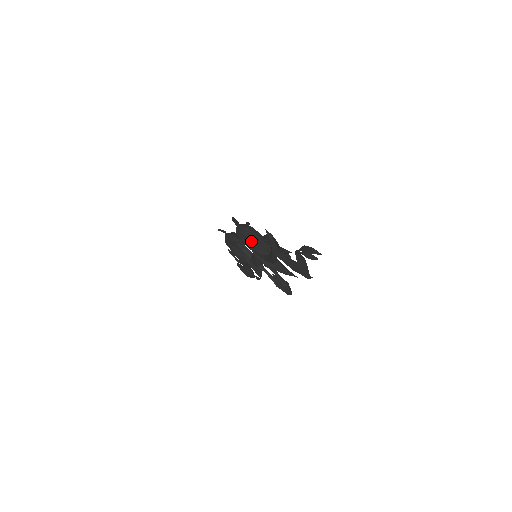
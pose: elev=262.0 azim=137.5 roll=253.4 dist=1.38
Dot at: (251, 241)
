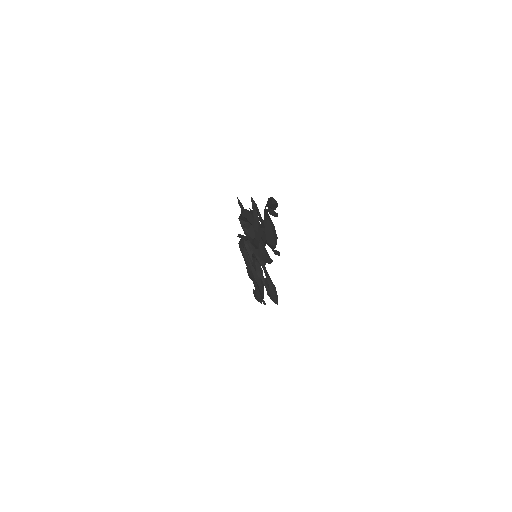
Dot at: (248, 226)
